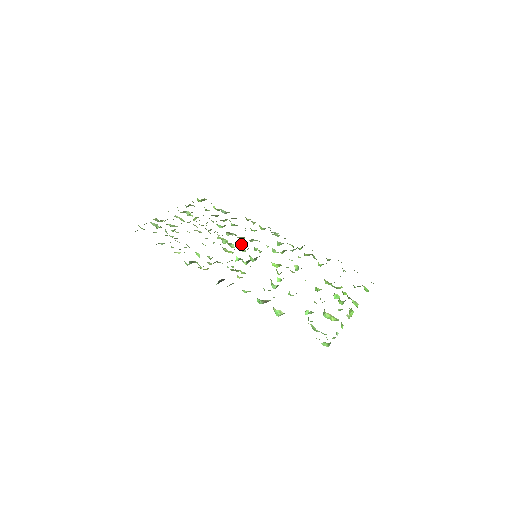
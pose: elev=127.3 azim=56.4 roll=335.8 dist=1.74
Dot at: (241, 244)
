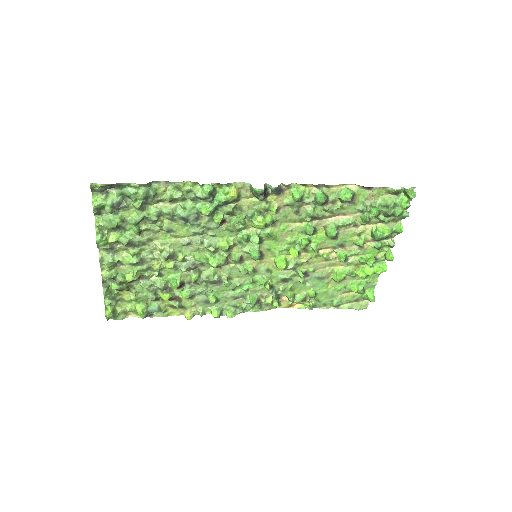
Dot at: (227, 259)
